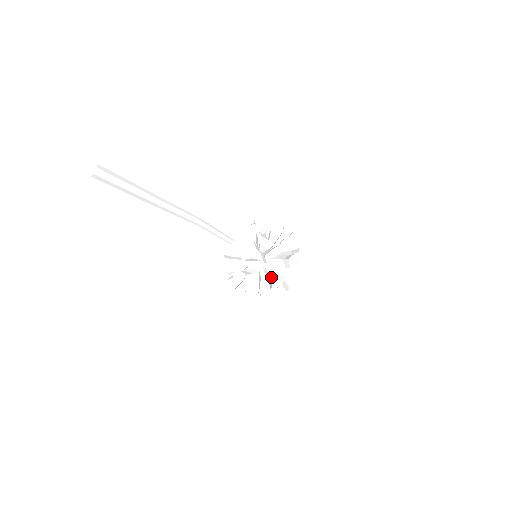
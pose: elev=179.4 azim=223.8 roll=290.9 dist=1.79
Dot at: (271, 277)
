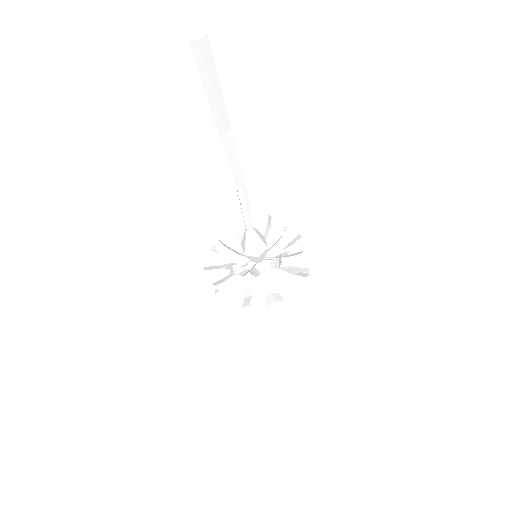
Dot at: (271, 289)
